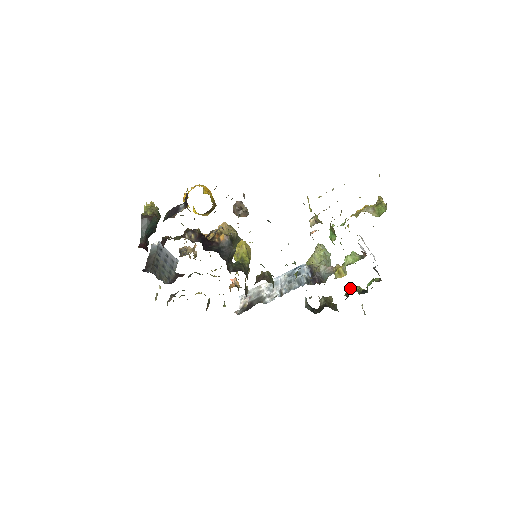
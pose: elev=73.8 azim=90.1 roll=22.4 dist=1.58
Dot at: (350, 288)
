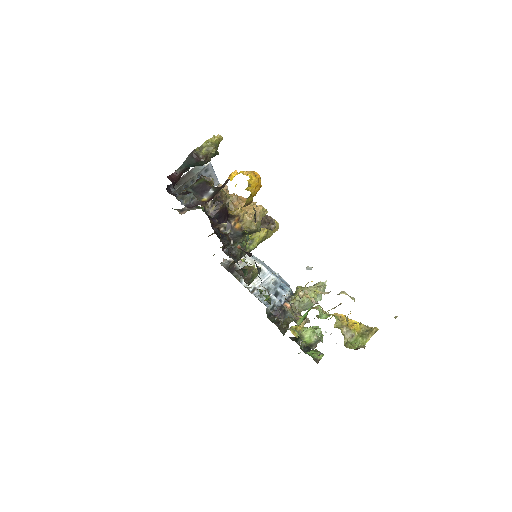
Dot at: occluded
